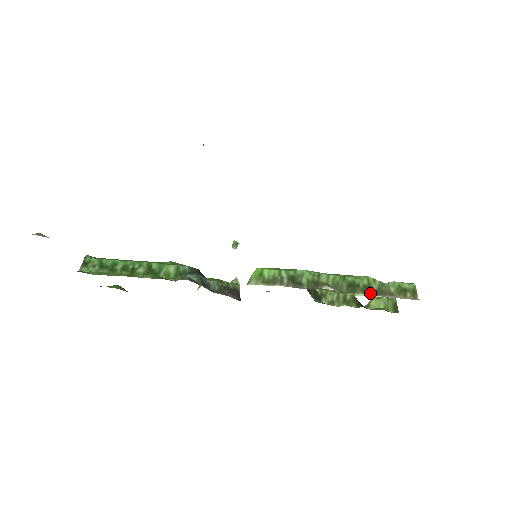
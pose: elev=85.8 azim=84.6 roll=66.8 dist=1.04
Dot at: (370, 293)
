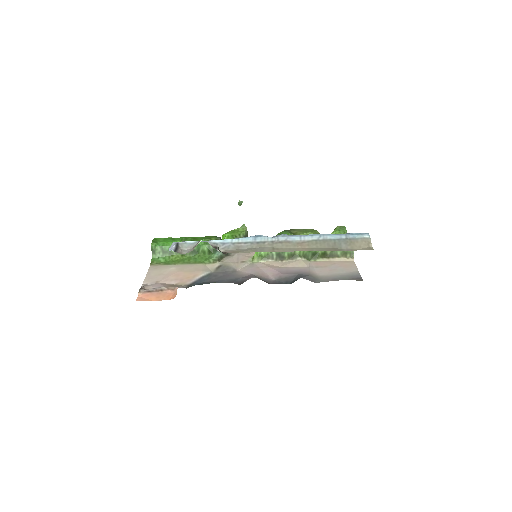
Dot at: (325, 257)
